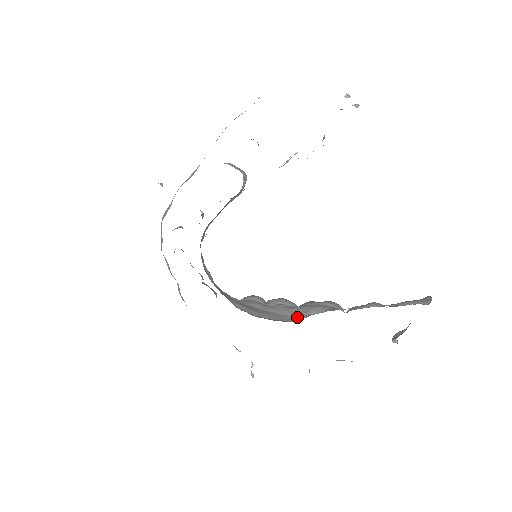
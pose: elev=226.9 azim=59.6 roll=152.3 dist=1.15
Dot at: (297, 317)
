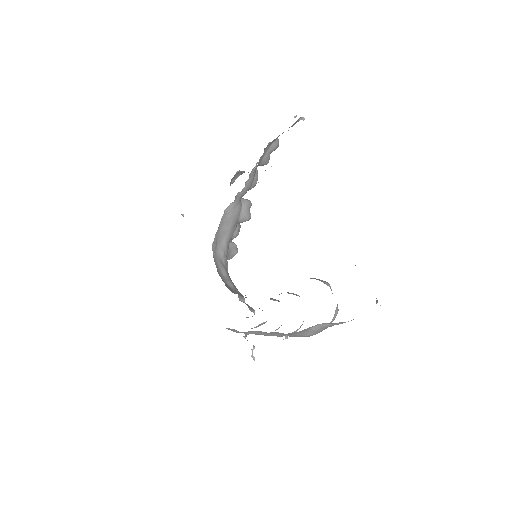
Dot at: occluded
